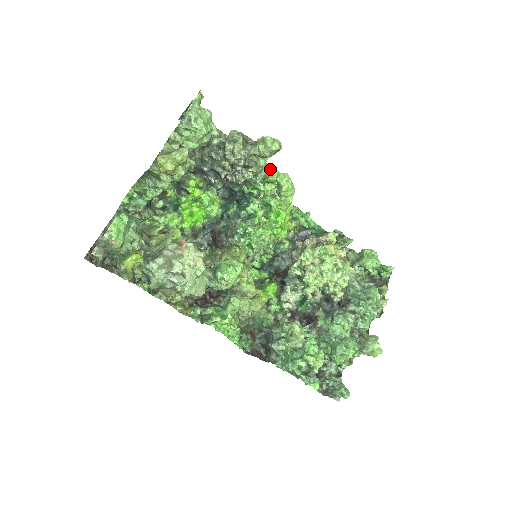
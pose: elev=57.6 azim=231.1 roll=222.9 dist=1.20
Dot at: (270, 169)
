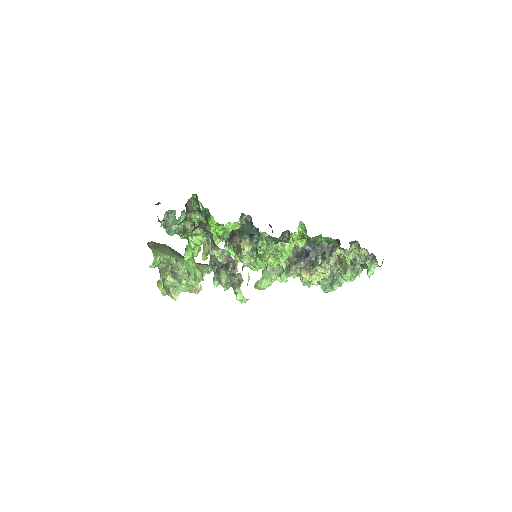
Dot at: occluded
